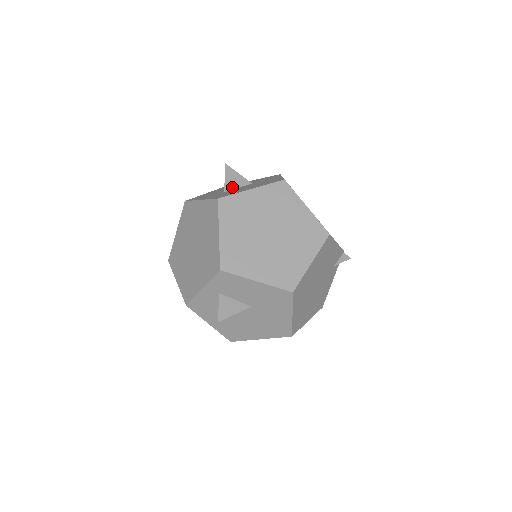
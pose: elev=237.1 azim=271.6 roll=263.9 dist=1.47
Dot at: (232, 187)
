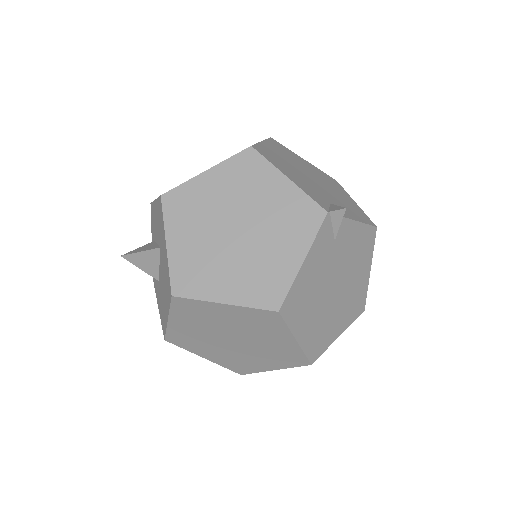
Dot at: (156, 270)
